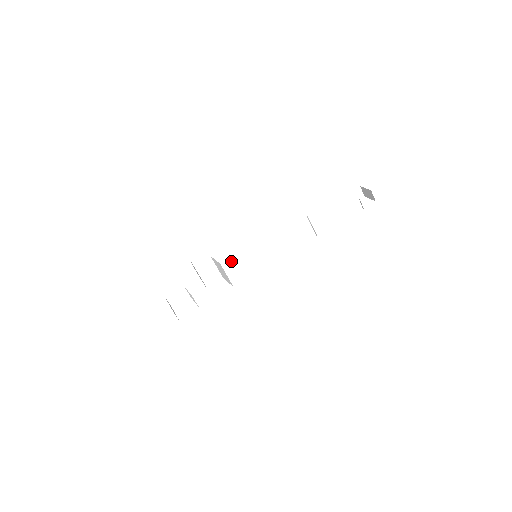
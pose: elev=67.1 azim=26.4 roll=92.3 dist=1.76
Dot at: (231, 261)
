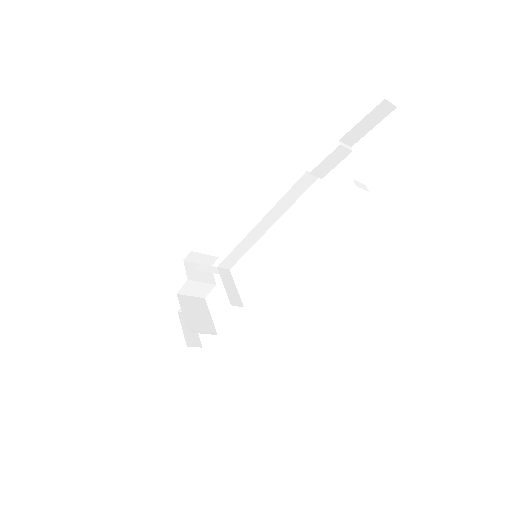
Dot at: (229, 255)
